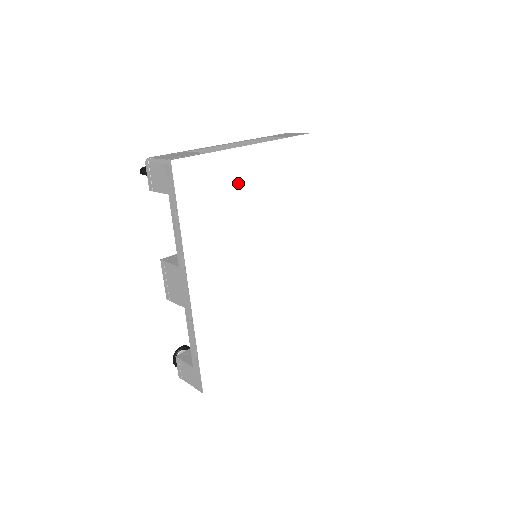
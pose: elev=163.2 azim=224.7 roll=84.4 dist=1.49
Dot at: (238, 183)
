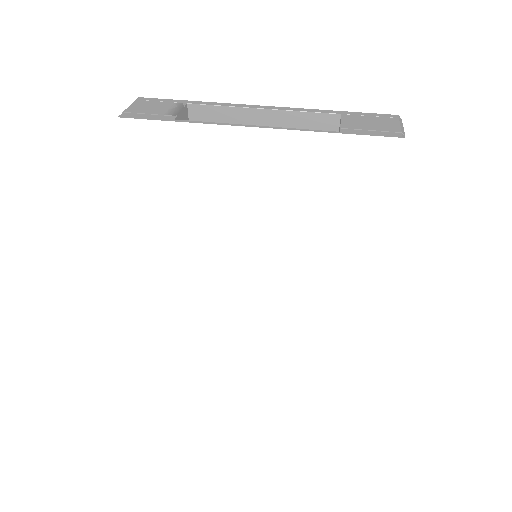
Dot at: (211, 169)
